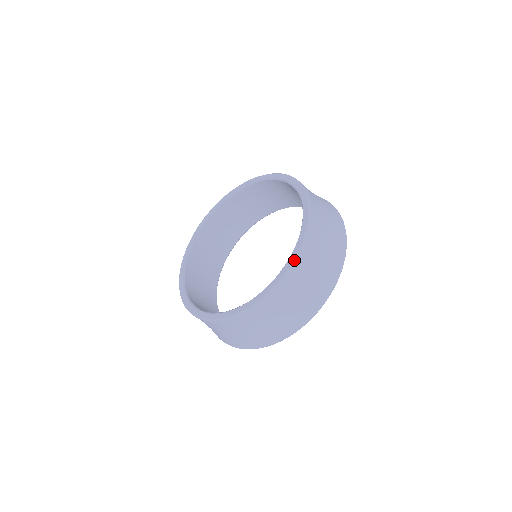
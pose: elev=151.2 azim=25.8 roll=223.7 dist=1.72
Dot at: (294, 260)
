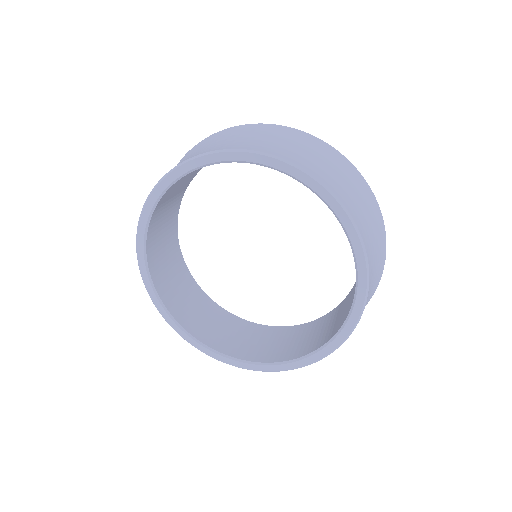
Dot at: (368, 285)
